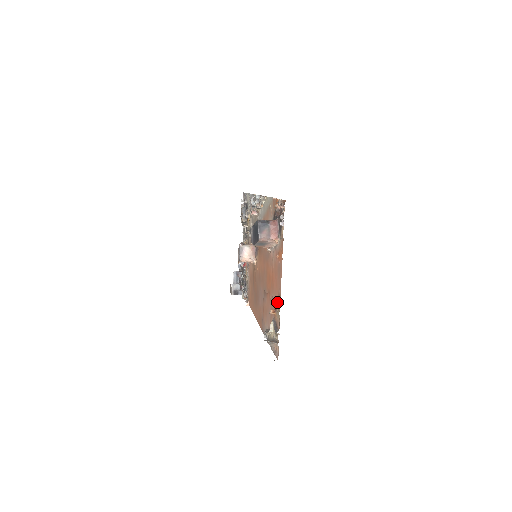
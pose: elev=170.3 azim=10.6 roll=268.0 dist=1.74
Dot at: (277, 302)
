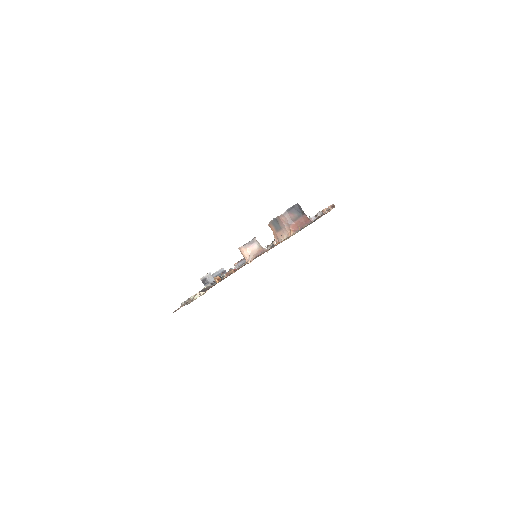
Dot at: (232, 271)
